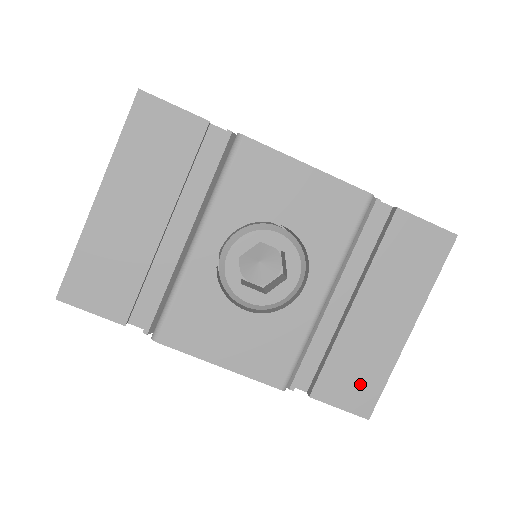
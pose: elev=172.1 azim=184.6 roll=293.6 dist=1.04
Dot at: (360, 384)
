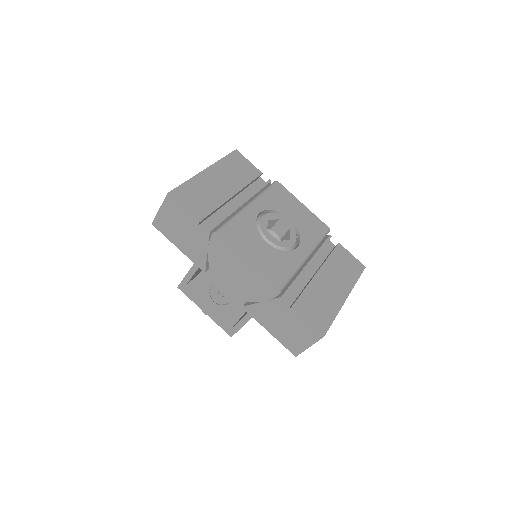
Dot at: (320, 313)
